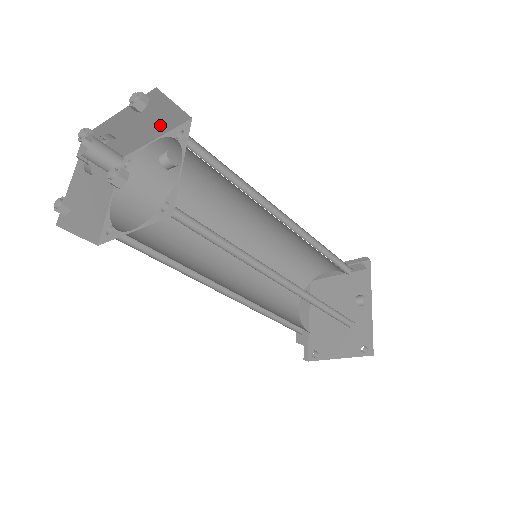
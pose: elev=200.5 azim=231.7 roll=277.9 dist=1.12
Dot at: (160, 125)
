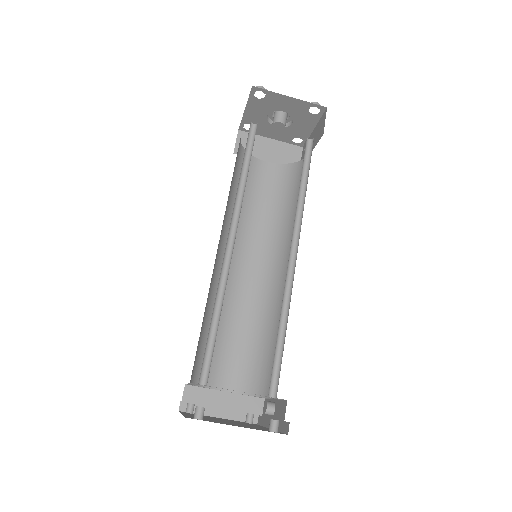
Dot at: (280, 160)
